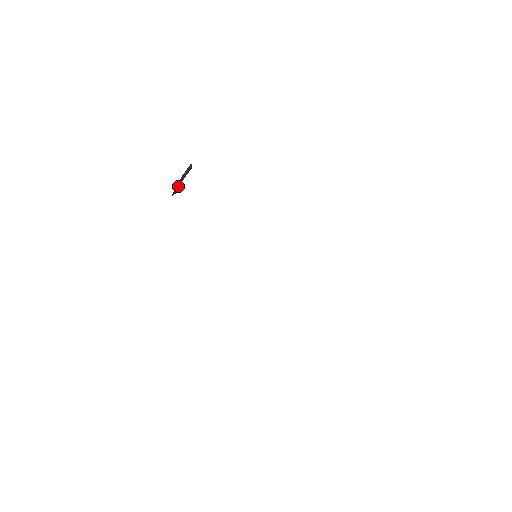
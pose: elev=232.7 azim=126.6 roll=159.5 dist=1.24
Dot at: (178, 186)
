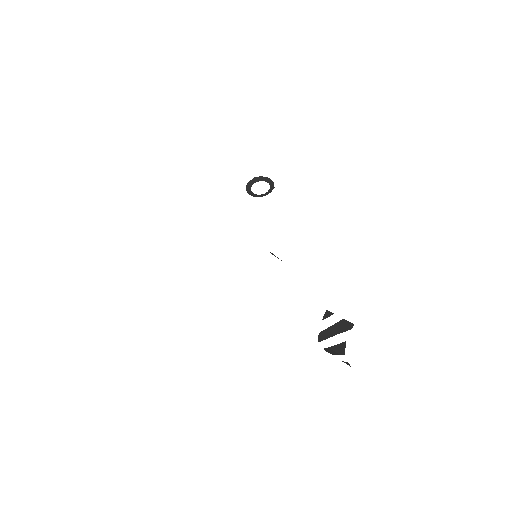
Dot at: (250, 192)
